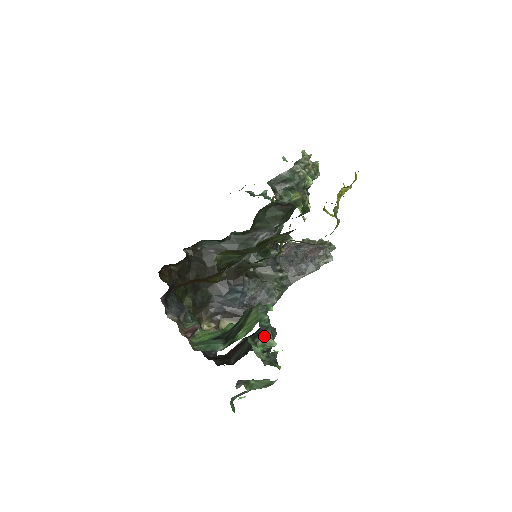
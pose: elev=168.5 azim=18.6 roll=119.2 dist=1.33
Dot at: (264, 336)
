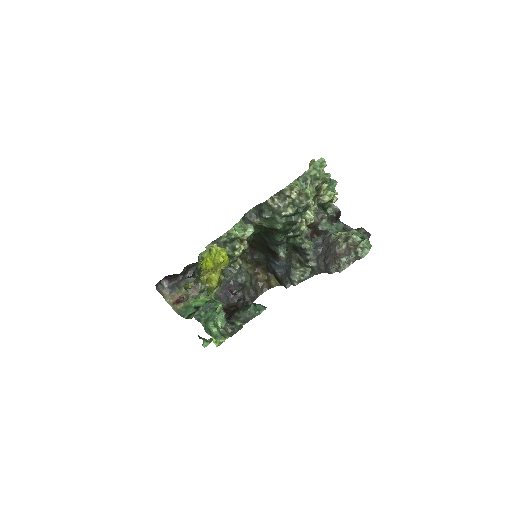
Dot at: (216, 320)
